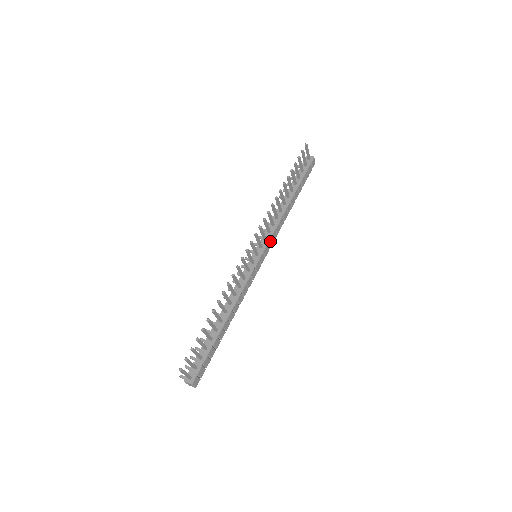
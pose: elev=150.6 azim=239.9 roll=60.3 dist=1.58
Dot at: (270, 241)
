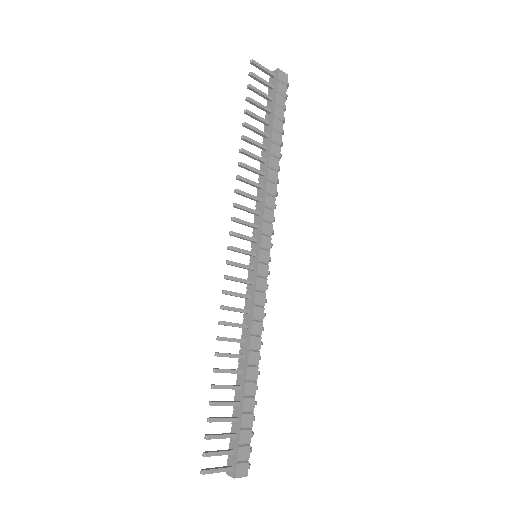
Dot at: (265, 226)
